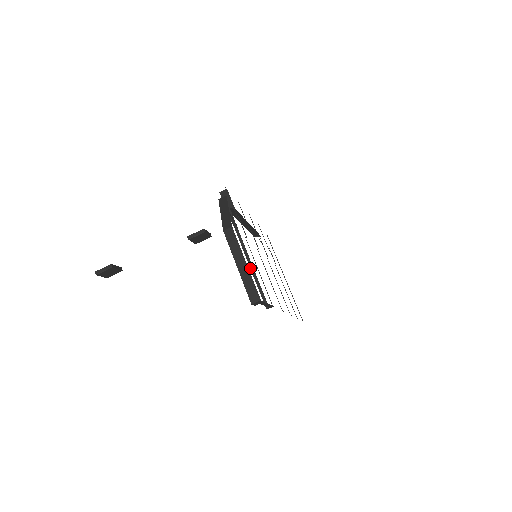
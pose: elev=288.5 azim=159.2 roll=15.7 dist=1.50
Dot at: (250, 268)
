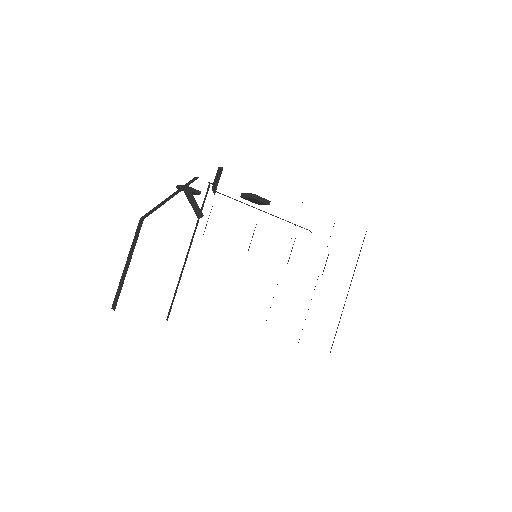
Dot at: (182, 269)
